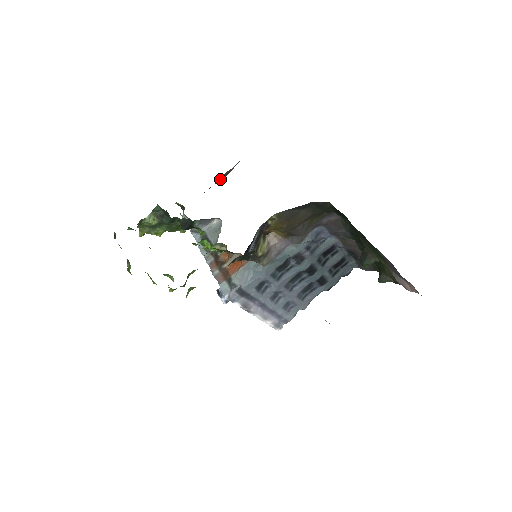
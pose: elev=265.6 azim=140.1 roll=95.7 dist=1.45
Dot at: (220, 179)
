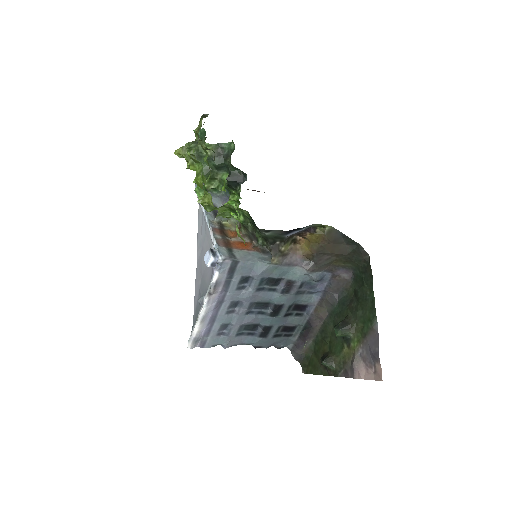
Dot at: occluded
